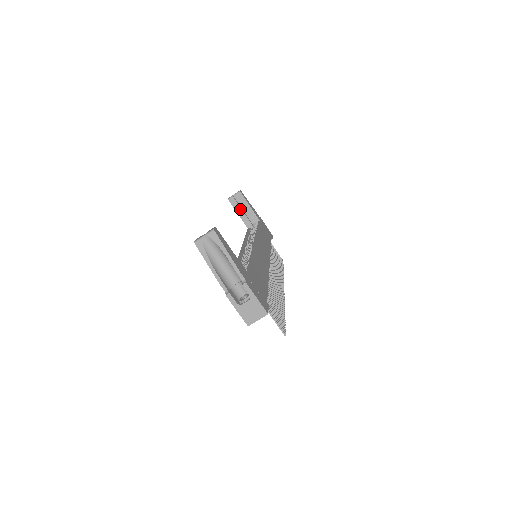
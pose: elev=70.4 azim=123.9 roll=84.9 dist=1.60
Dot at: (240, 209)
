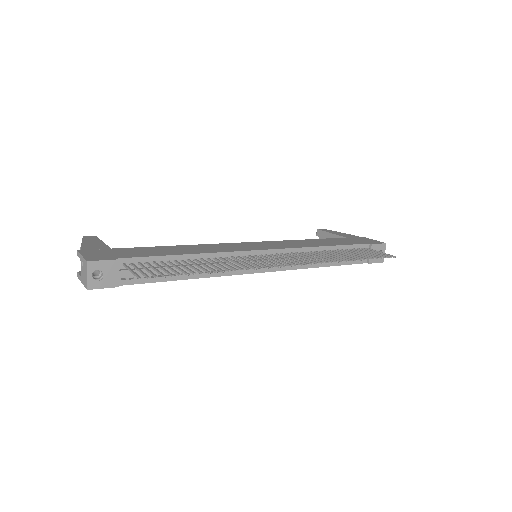
Dot at: occluded
